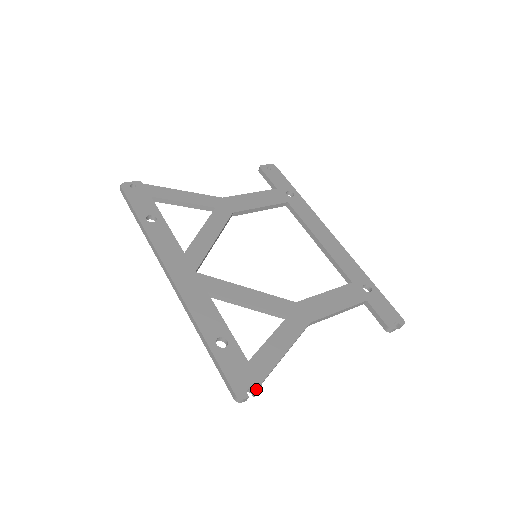
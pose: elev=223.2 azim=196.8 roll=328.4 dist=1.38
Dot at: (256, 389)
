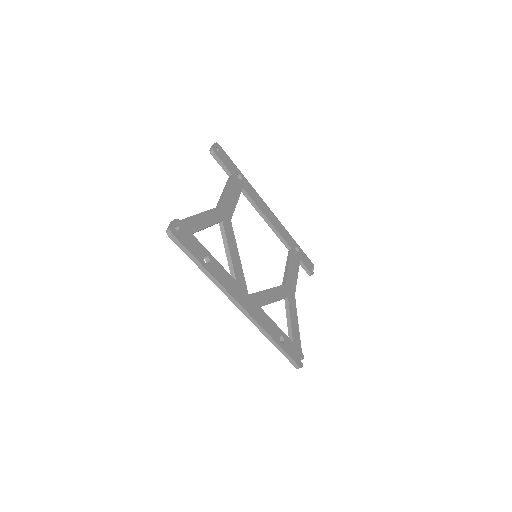
Dot at: (302, 357)
